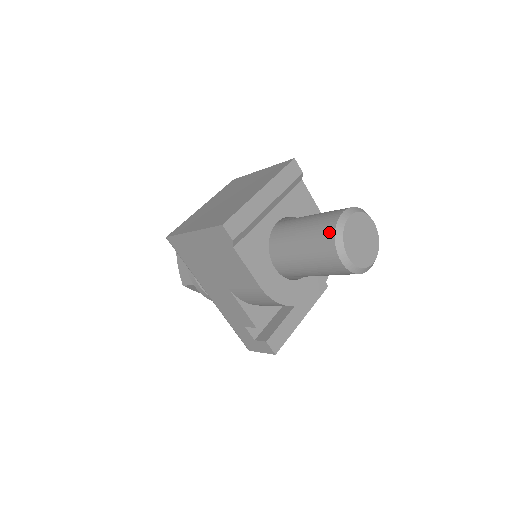
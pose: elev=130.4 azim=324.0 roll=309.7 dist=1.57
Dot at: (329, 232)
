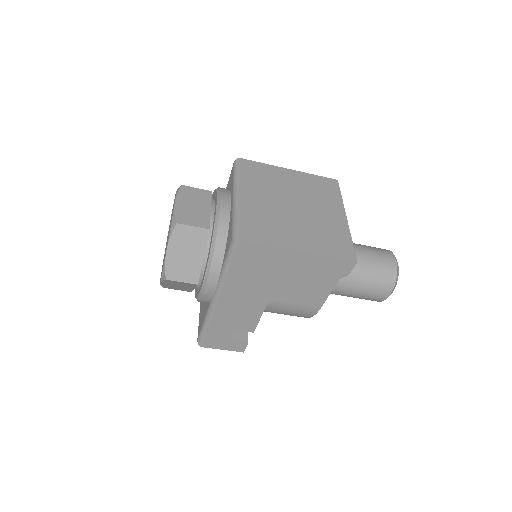
Dot at: (392, 274)
